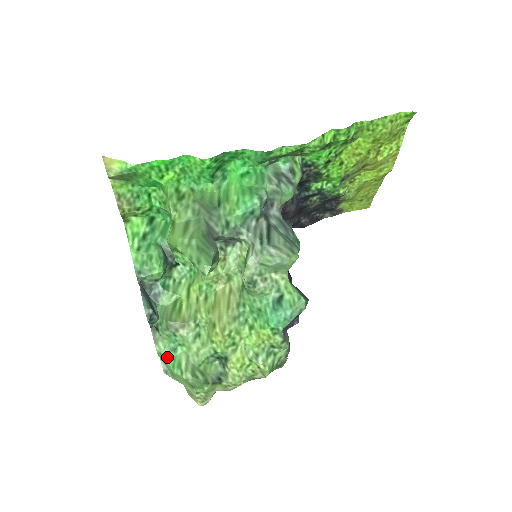
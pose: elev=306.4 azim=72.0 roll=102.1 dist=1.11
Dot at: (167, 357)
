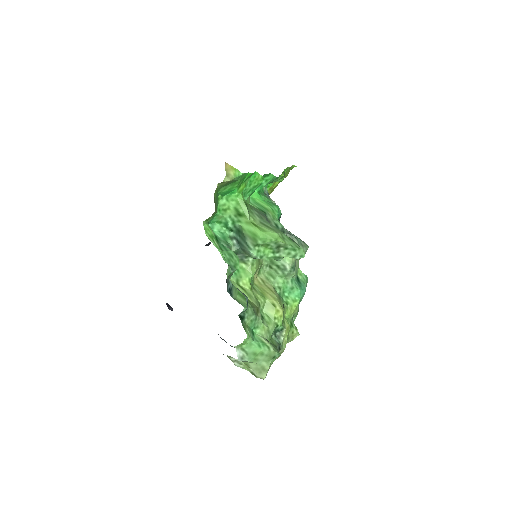
Dot at: (252, 340)
